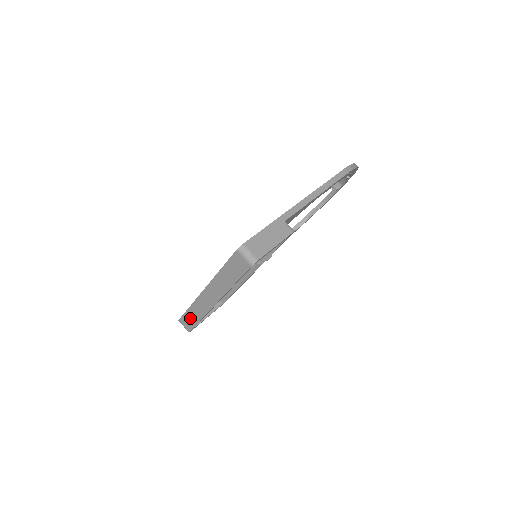
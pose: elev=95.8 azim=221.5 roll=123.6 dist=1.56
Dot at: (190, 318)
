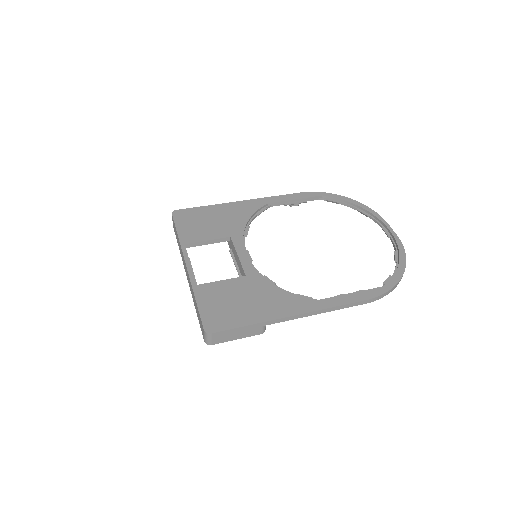
Dot at: (176, 233)
